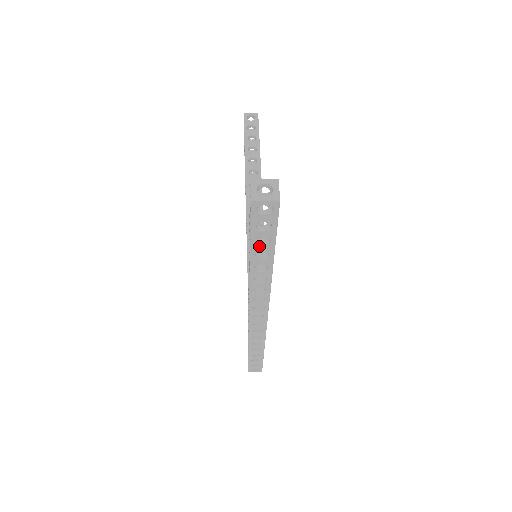
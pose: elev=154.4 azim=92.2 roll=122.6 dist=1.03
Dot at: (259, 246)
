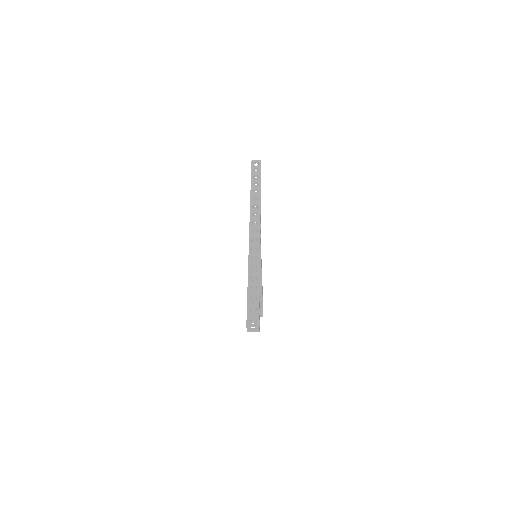
Dot at: (254, 180)
